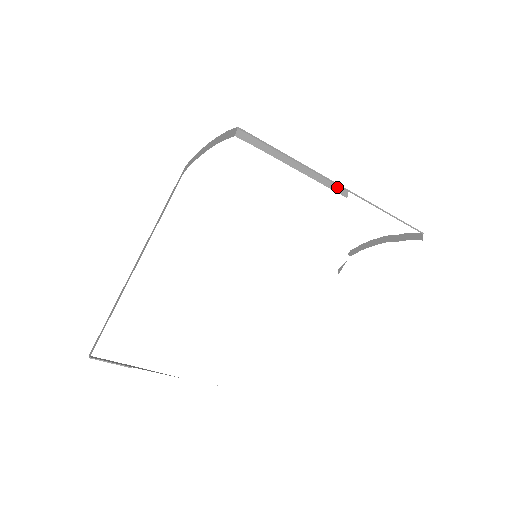
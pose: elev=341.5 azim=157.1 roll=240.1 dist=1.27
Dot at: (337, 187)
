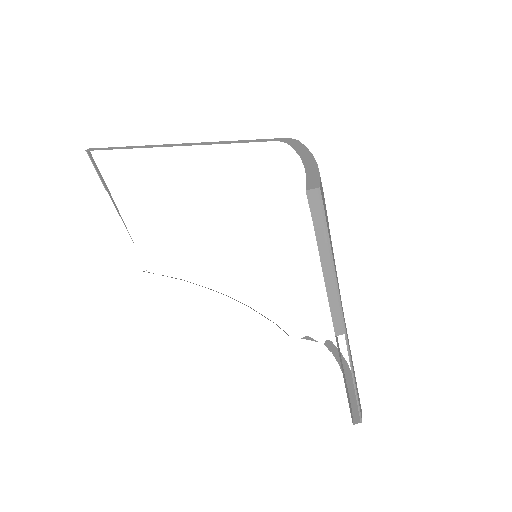
Dot at: (339, 321)
